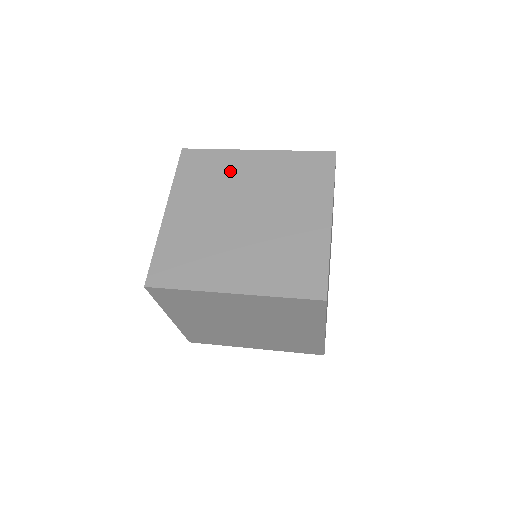
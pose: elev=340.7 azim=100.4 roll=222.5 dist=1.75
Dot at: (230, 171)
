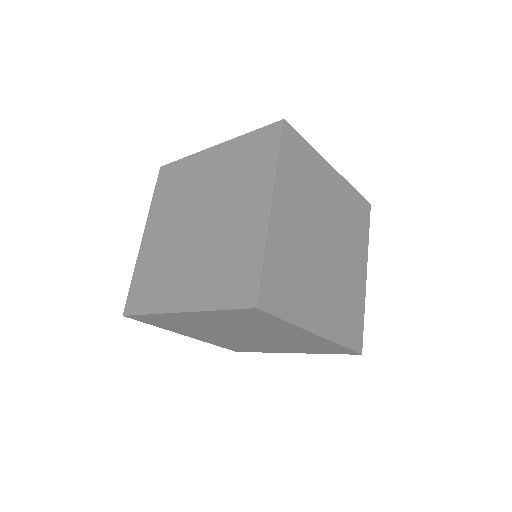
Dot at: (191, 178)
